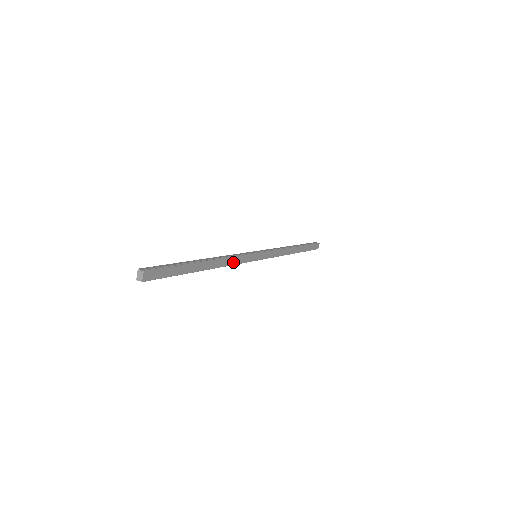
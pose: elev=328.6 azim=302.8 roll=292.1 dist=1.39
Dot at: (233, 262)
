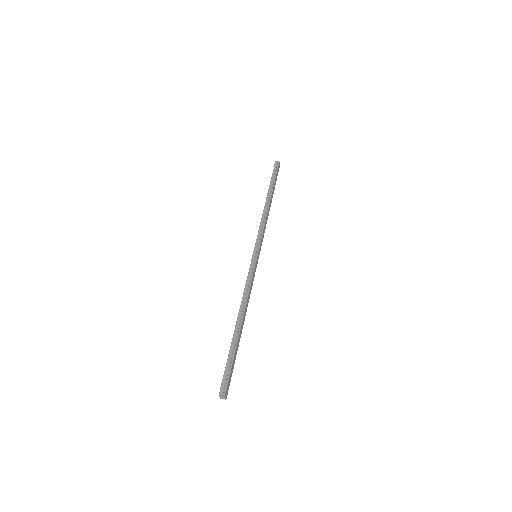
Dot at: (250, 290)
